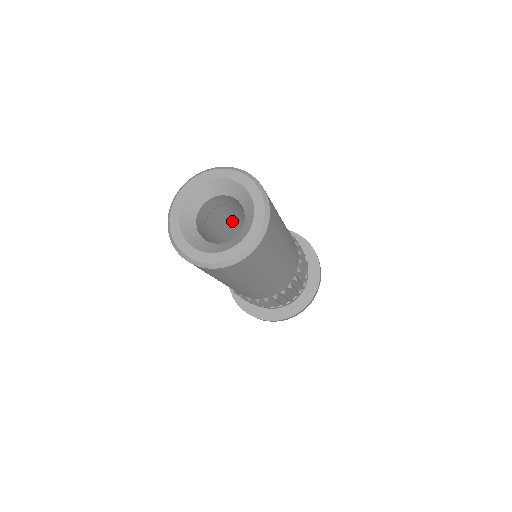
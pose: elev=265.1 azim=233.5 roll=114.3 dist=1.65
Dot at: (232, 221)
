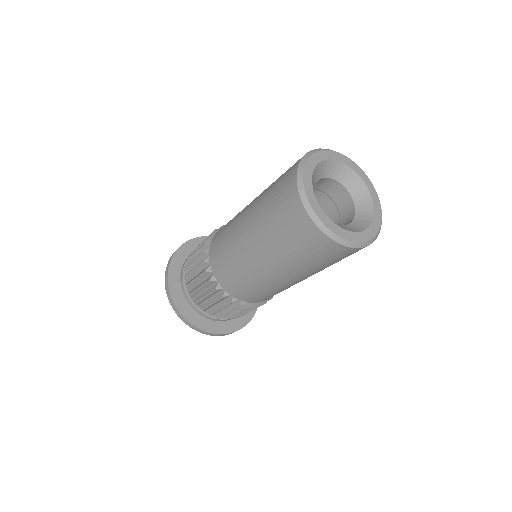
Dot at: occluded
